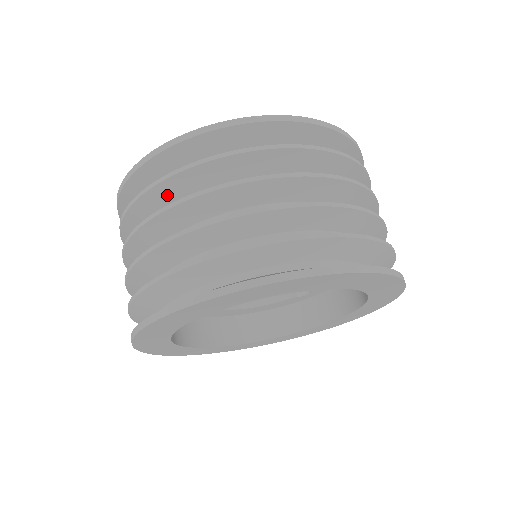
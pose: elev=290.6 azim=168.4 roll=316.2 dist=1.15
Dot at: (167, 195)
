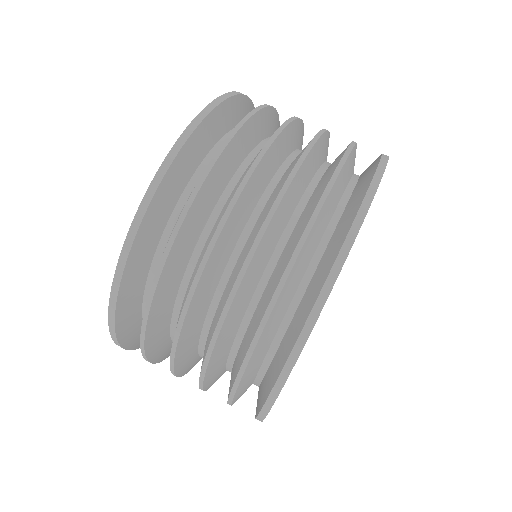
Dot at: (177, 265)
